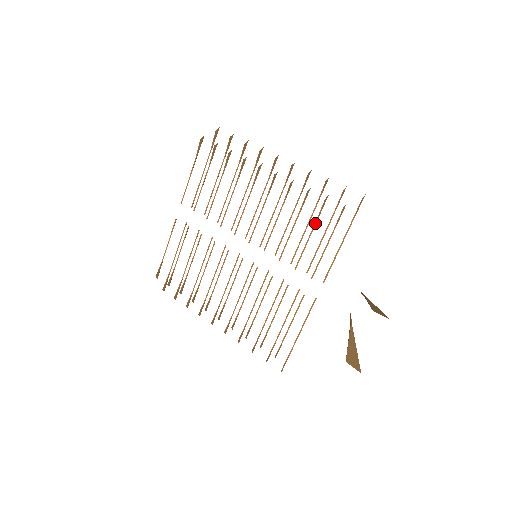
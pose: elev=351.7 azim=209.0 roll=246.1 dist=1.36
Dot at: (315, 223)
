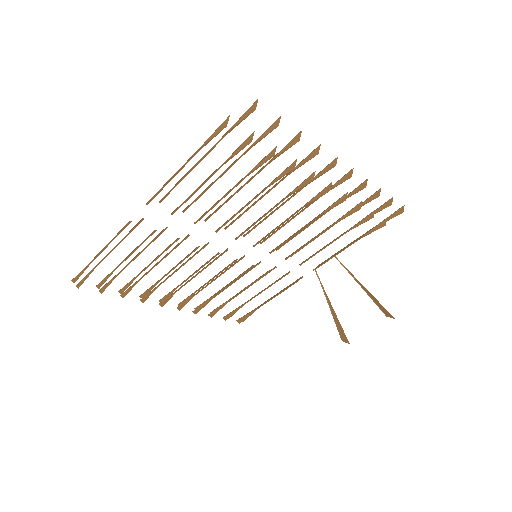
Dot at: (346, 232)
